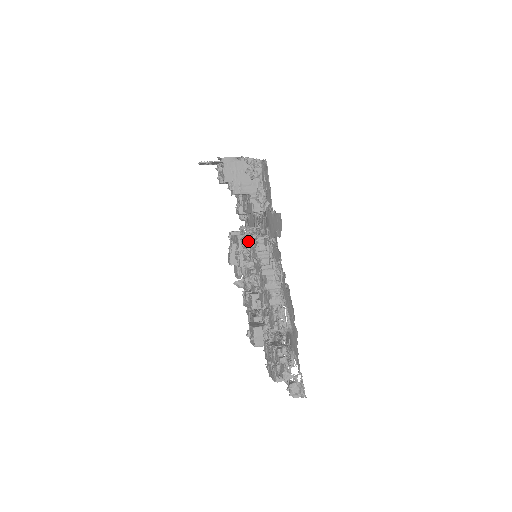
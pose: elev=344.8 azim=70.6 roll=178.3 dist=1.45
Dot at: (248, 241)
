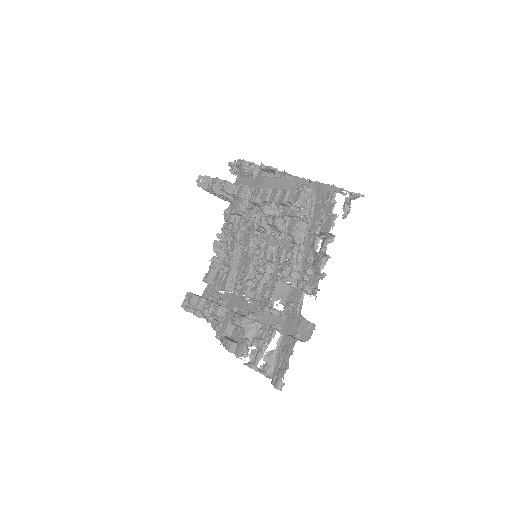
Dot at: (244, 244)
